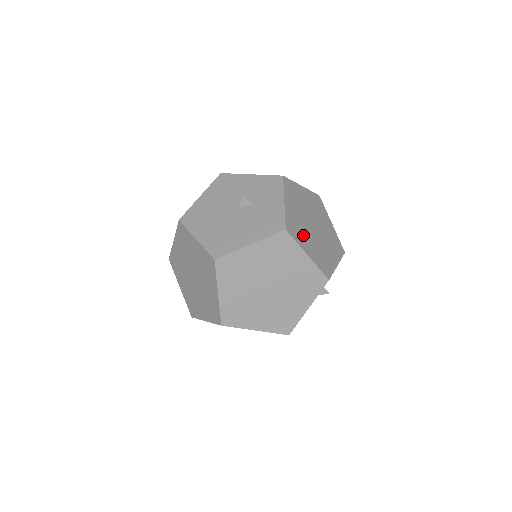
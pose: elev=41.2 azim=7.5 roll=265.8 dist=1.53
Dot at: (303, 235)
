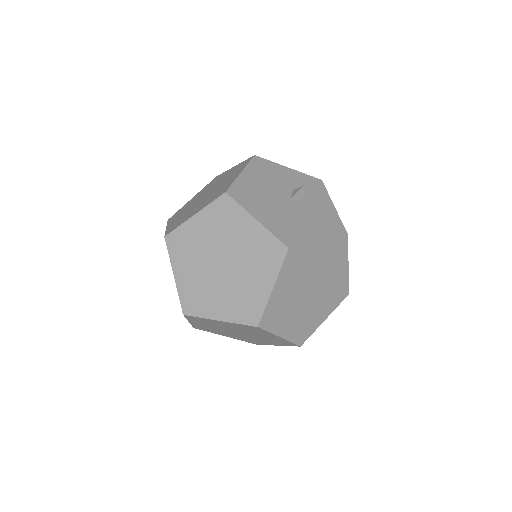
Dot at: occluded
